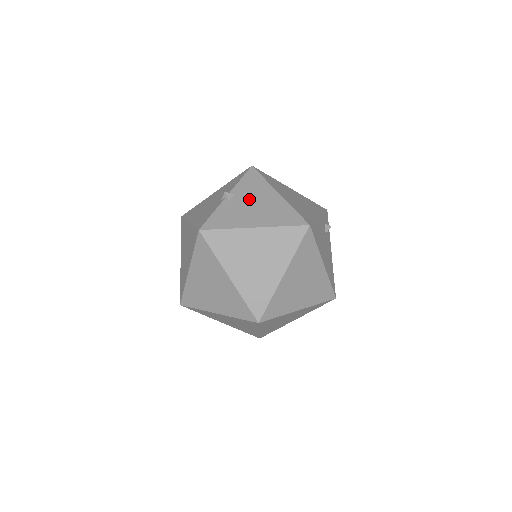
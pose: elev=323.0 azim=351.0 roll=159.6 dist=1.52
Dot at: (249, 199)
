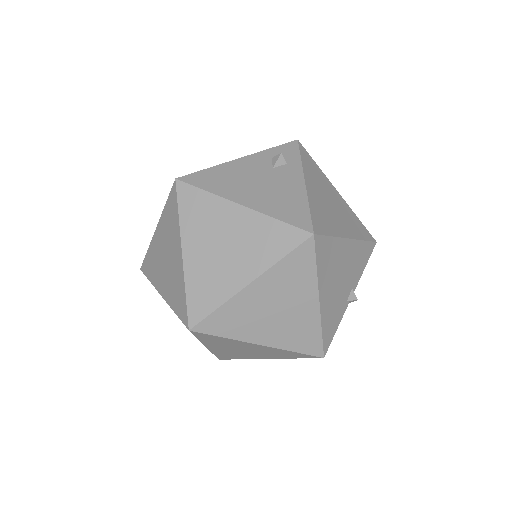
Dot at: occluded
